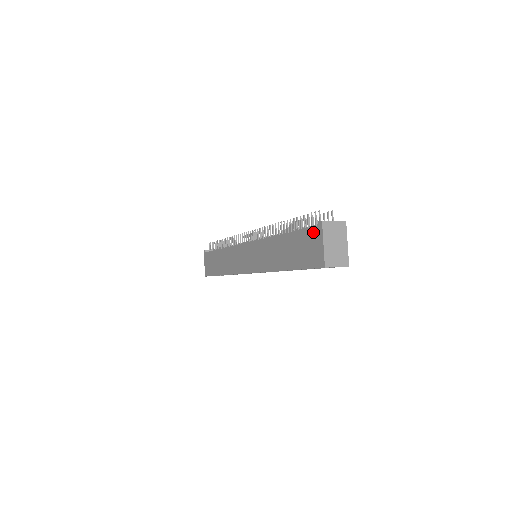
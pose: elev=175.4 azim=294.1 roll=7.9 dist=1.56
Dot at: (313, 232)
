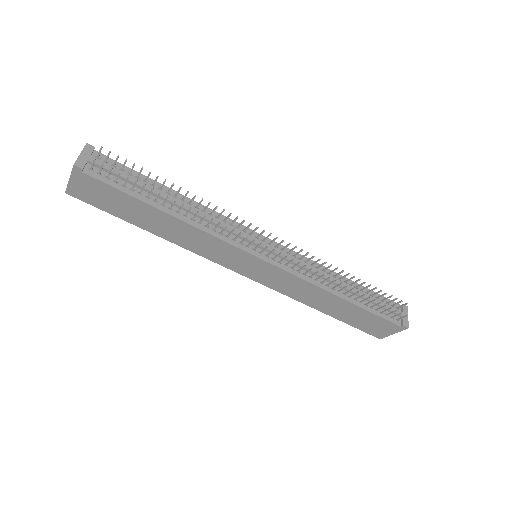
Dot at: (391, 326)
